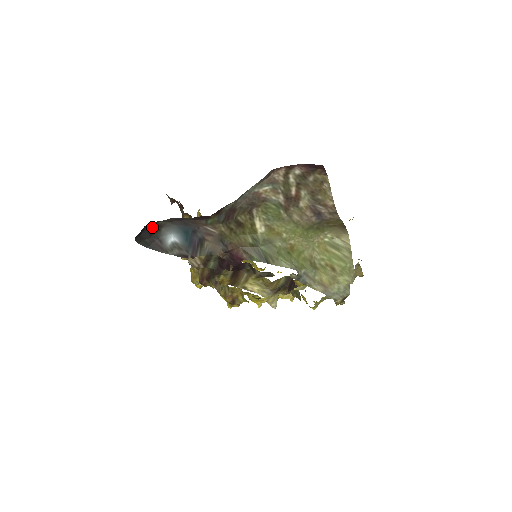
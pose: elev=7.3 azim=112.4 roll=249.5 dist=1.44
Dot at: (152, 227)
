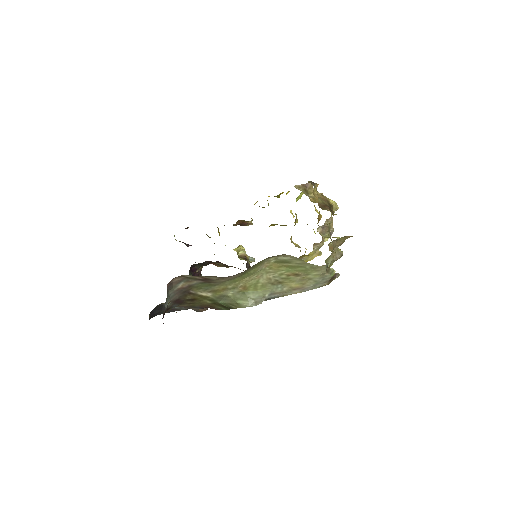
Dot at: (156, 308)
